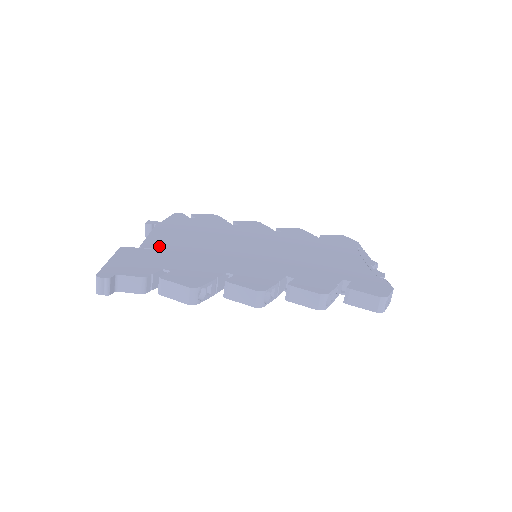
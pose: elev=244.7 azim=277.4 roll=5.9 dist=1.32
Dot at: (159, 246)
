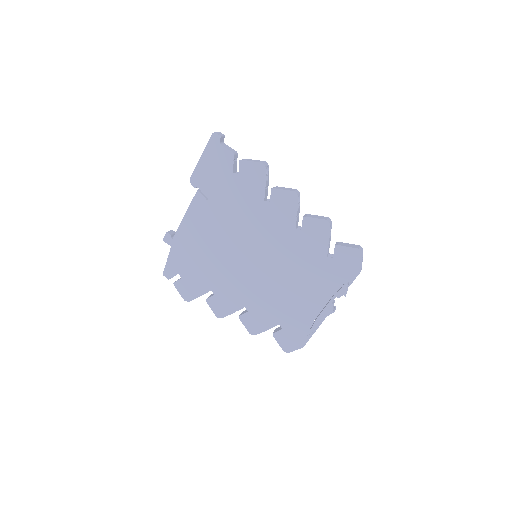
Dot at: occluded
